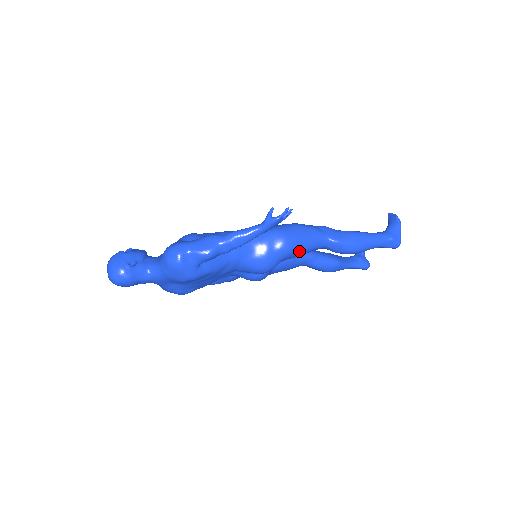
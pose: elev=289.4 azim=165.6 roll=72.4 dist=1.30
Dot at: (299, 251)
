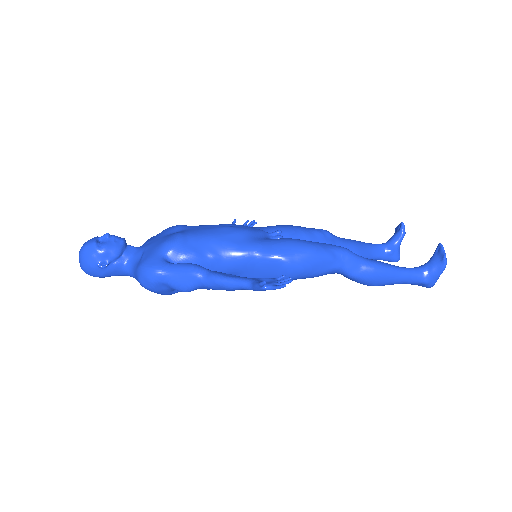
Dot at: (302, 278)
